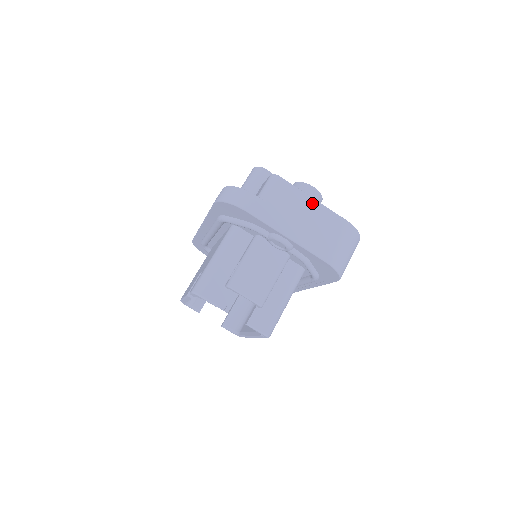
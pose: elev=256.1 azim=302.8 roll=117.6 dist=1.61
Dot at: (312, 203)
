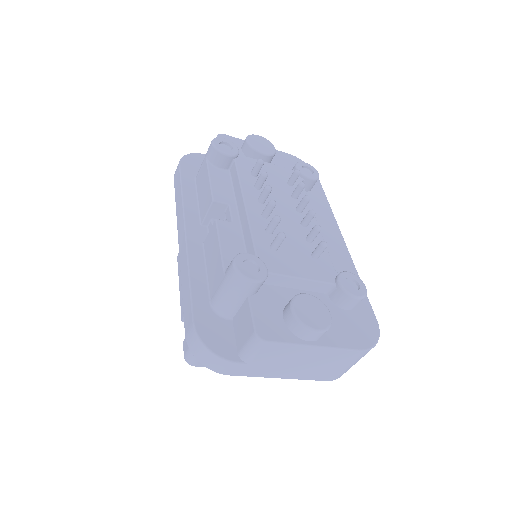
Dot at: (313, 351)
